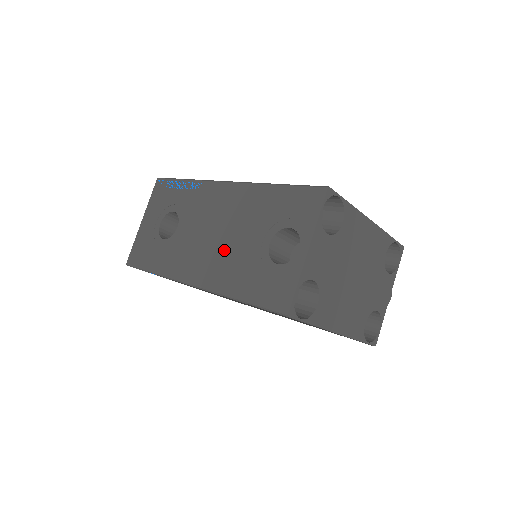
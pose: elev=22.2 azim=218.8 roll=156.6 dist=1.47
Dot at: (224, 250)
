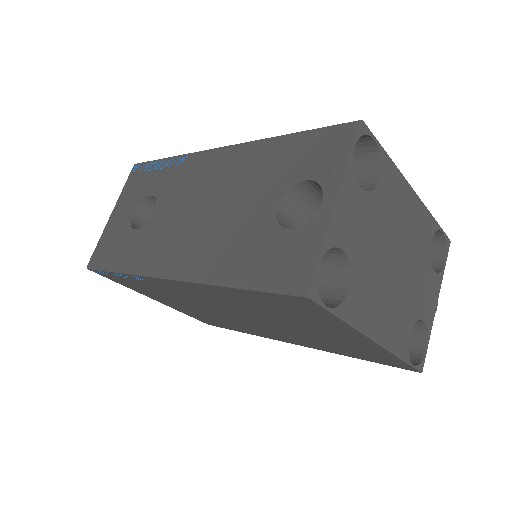
Dot at: (213, 226)
